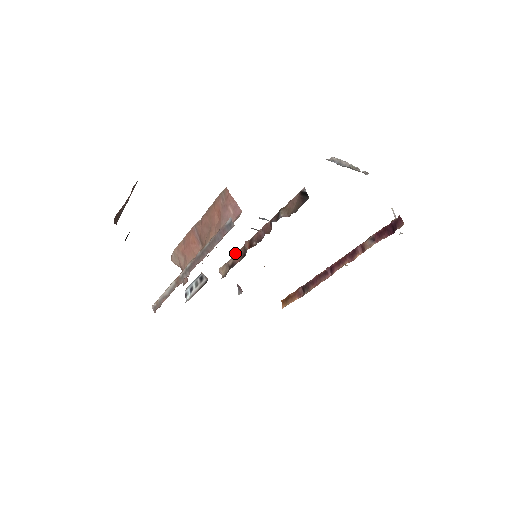
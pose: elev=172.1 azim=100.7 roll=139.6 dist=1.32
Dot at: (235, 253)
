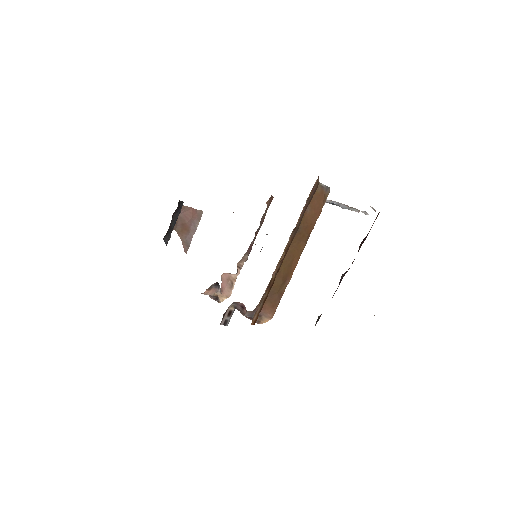
Dot at: occluded
